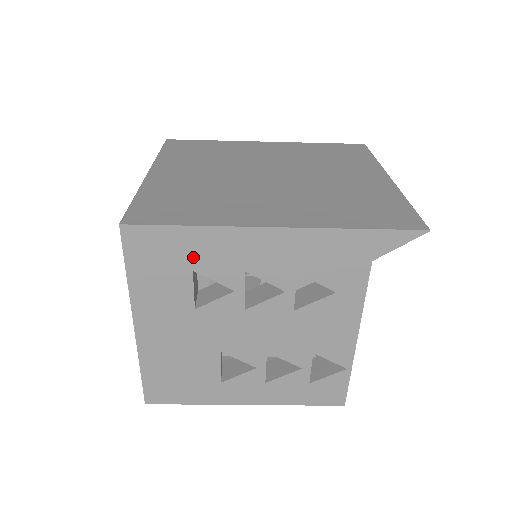
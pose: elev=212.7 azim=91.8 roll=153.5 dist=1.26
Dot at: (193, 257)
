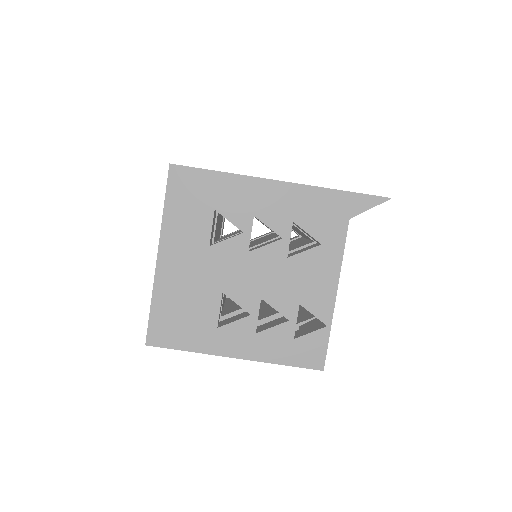
Dot at: (217, 198)
